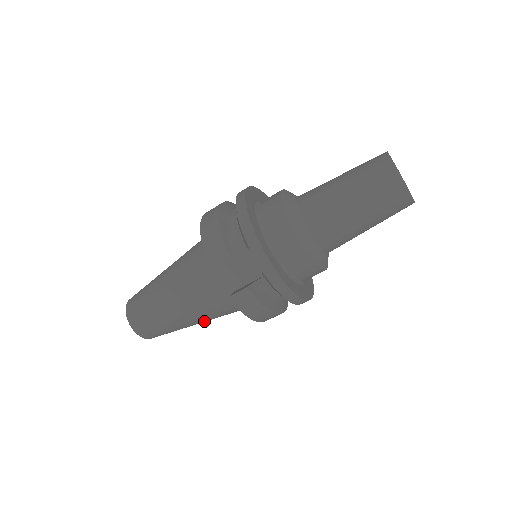
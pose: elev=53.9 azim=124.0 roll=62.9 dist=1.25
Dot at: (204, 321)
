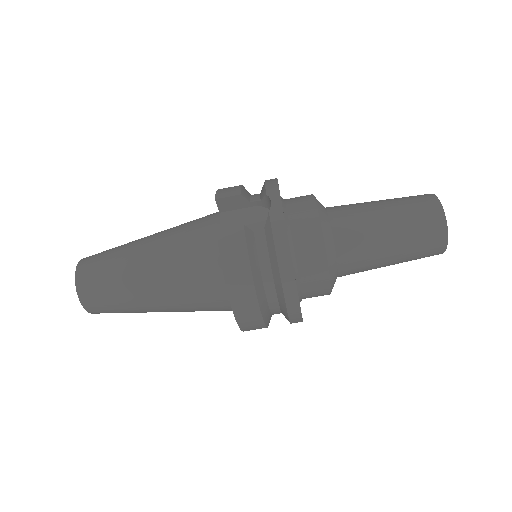
Dot at: (160, 295)
